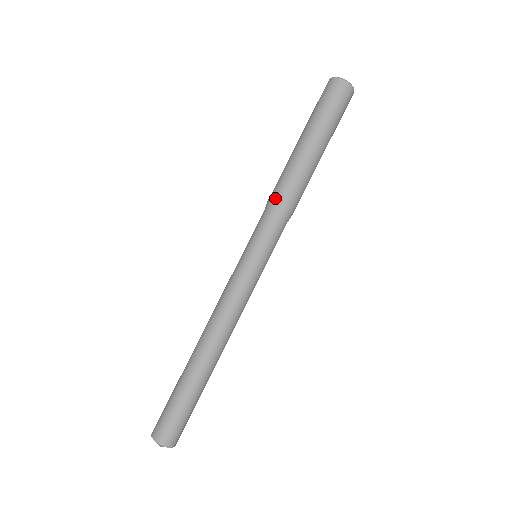
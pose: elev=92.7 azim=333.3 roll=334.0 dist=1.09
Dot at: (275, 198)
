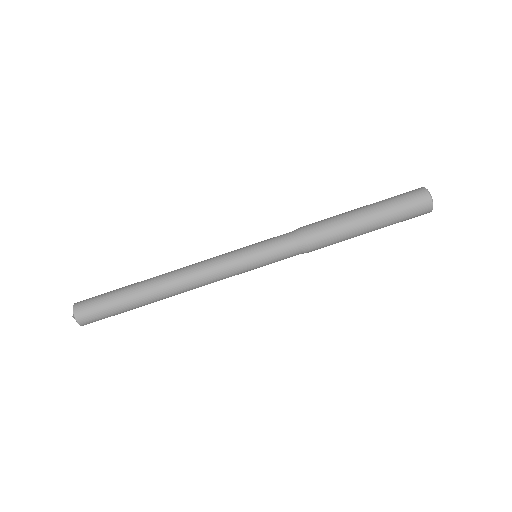
Dot at: (305, 229)
